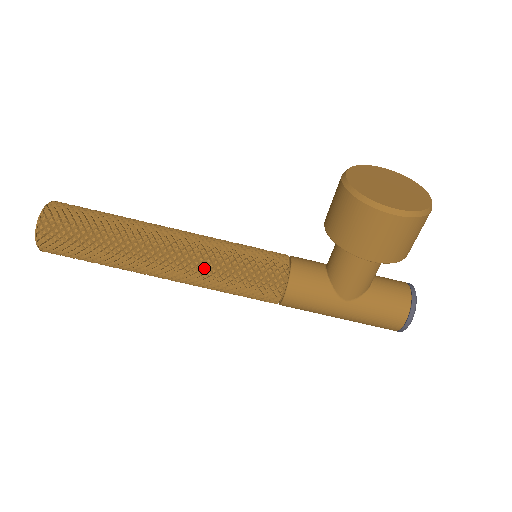
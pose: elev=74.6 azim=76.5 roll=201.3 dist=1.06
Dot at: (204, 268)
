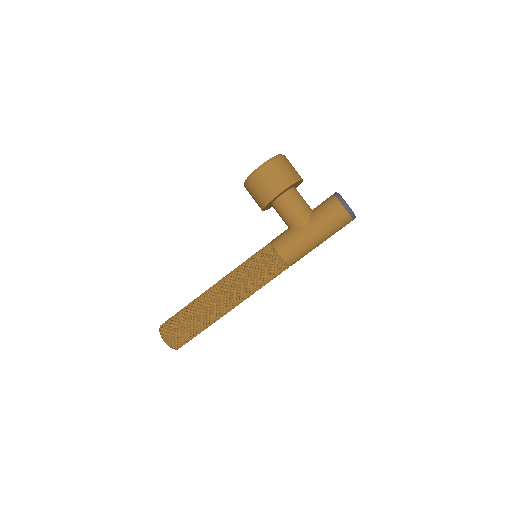
Dot at: (235, 280)
